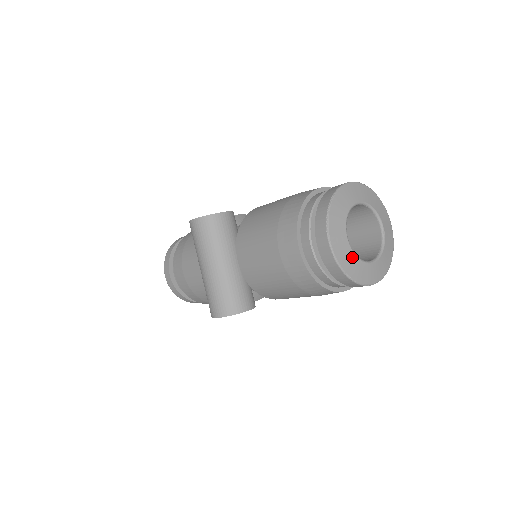
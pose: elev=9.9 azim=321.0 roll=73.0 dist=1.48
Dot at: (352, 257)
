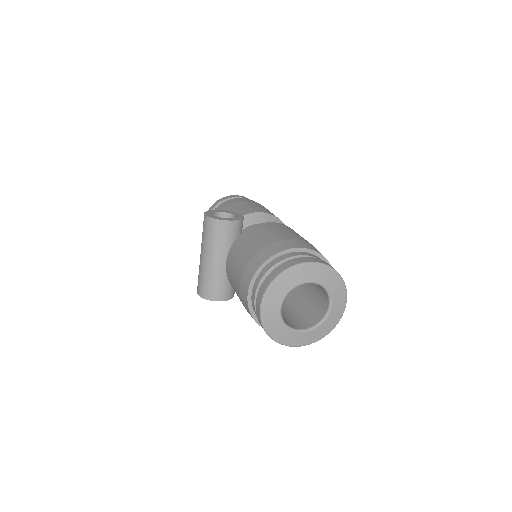
Dot at: (279, 324)
